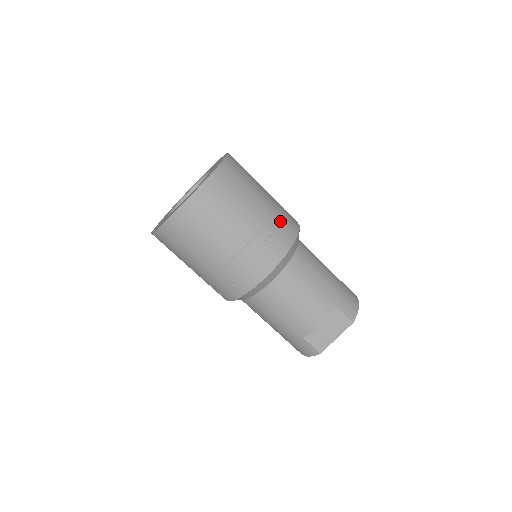
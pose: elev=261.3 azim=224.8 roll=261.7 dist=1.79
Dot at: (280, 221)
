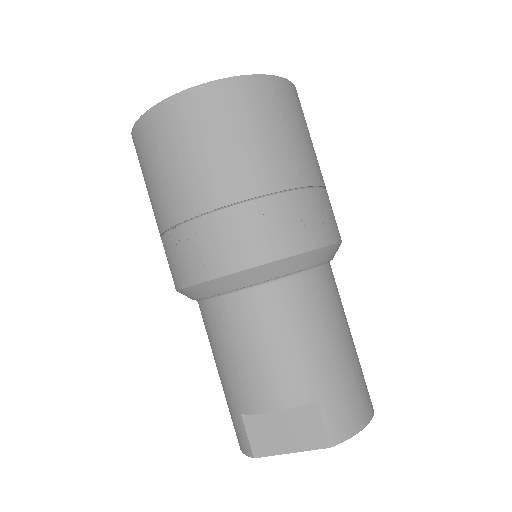
Dot at: (300, 209)
